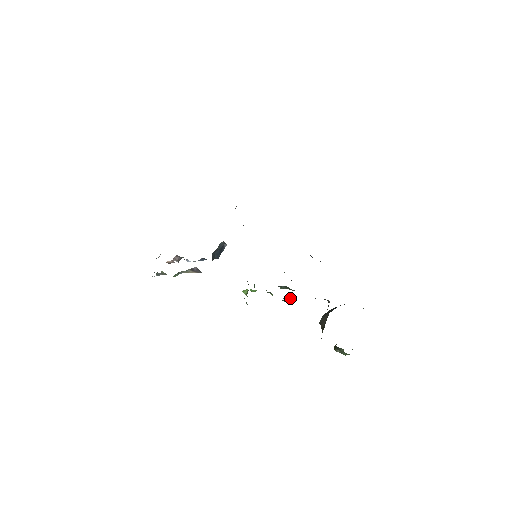
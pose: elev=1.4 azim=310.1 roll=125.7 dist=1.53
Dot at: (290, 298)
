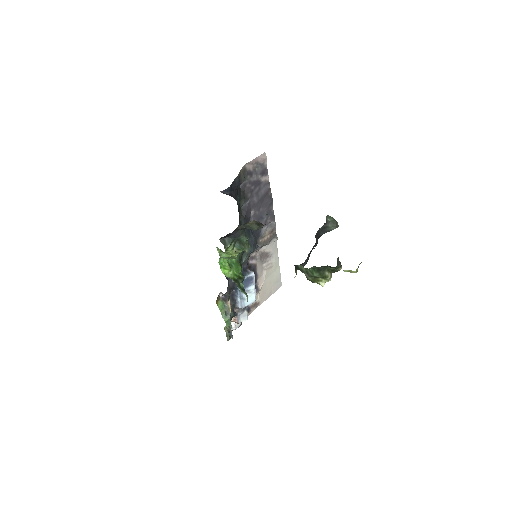
Dot at: (228, 241)
